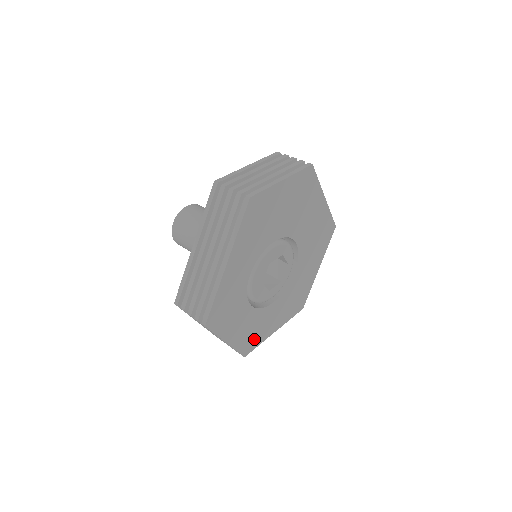
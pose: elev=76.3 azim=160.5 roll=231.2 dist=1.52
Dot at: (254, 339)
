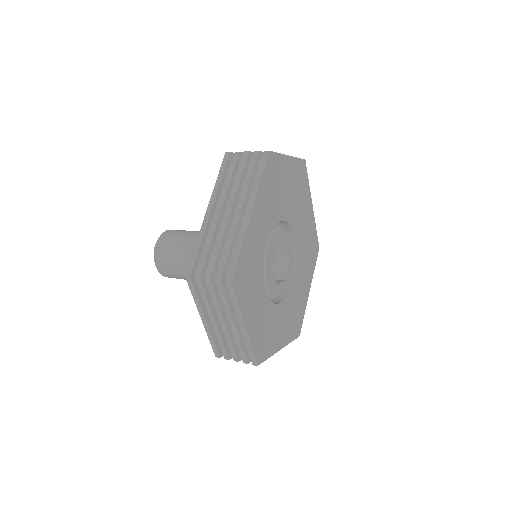
Dot at: (265, 344)
